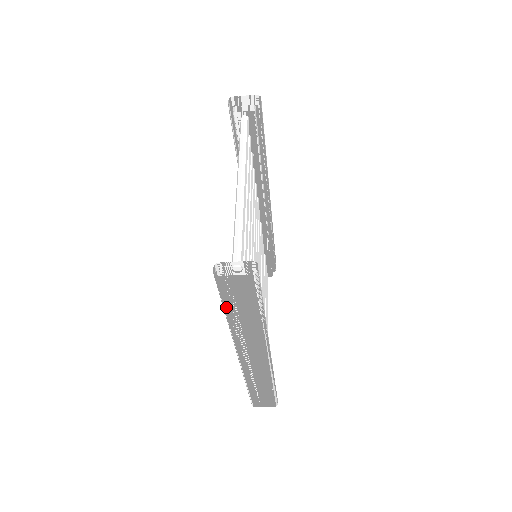
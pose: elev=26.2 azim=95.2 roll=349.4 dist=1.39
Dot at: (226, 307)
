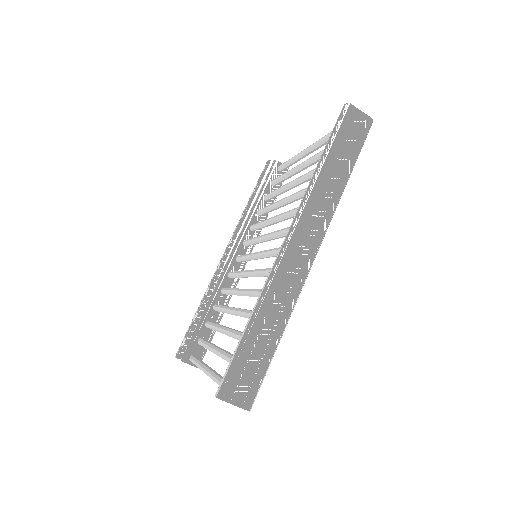
Dot at: (333, 144)
